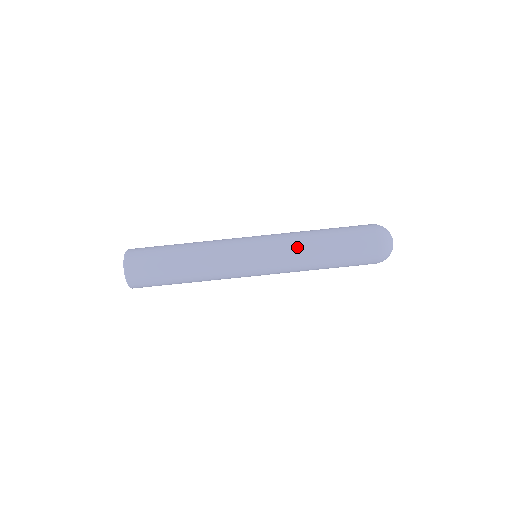
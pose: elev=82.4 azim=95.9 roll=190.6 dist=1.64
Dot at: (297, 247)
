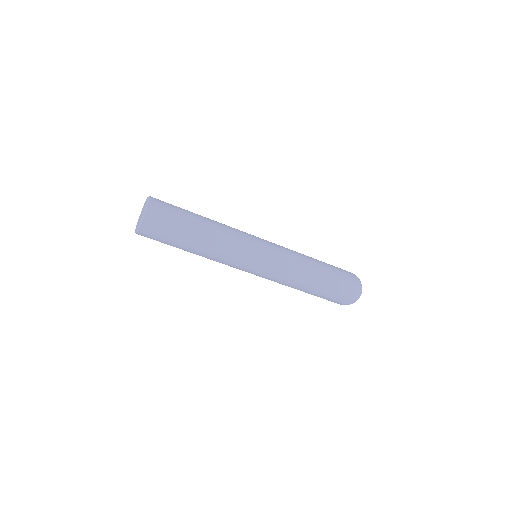
Dot at: (297, 260)
